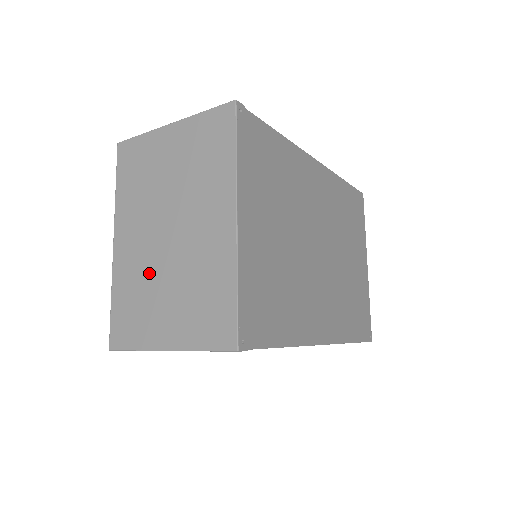
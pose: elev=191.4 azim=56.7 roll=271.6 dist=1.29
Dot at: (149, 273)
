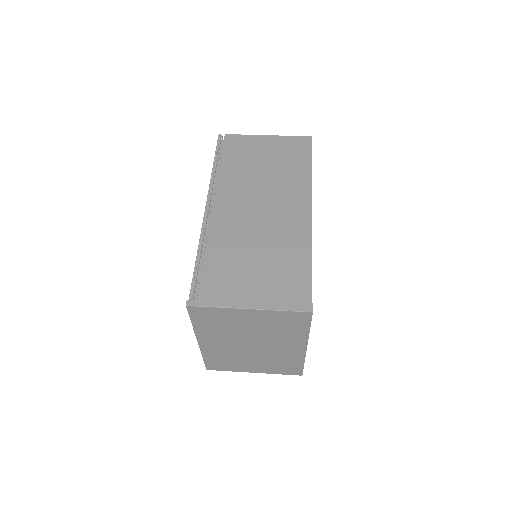
Dot at: (236, 355)
